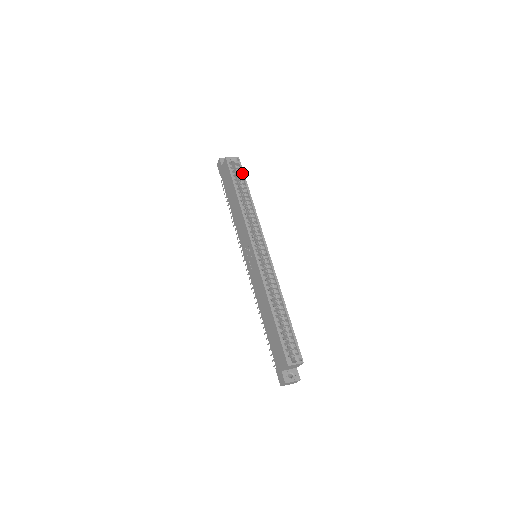
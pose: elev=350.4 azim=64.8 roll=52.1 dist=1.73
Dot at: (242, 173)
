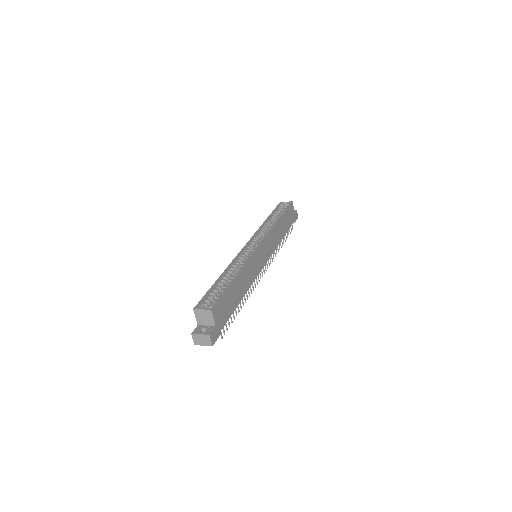
Dot at: (286, 208)
